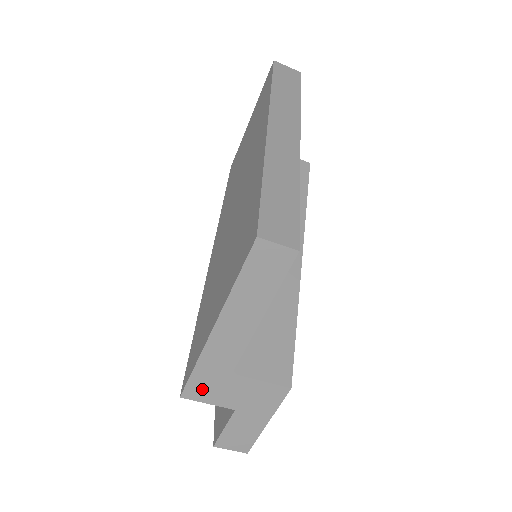
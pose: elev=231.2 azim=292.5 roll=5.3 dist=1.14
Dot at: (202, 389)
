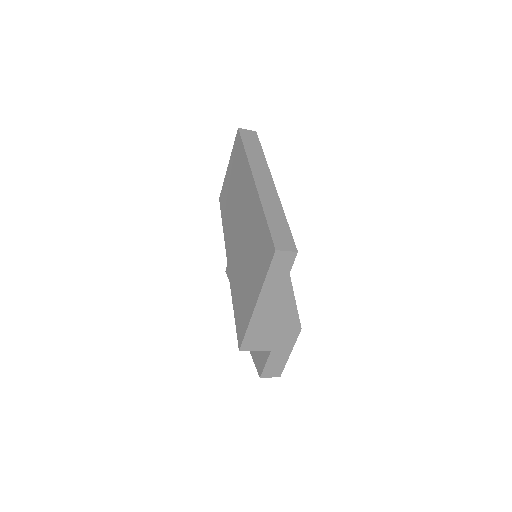
Dot at: (251, 343)
